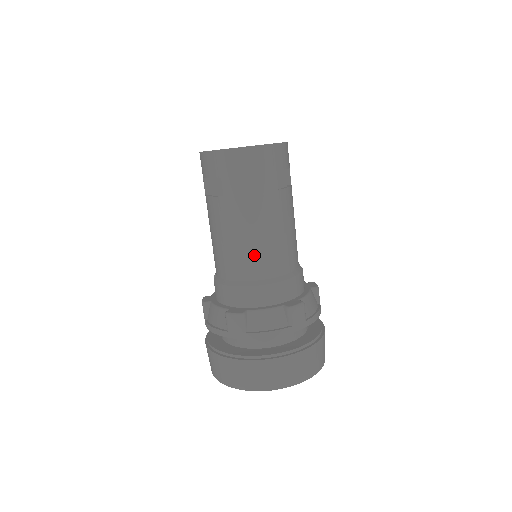
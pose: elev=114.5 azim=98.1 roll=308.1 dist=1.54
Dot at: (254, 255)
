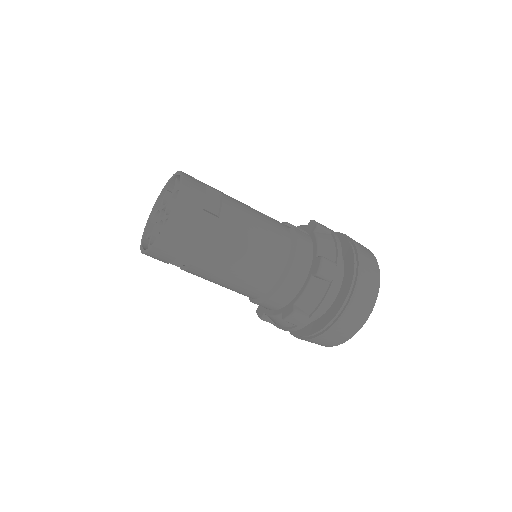
Dot at: (256, 272)
